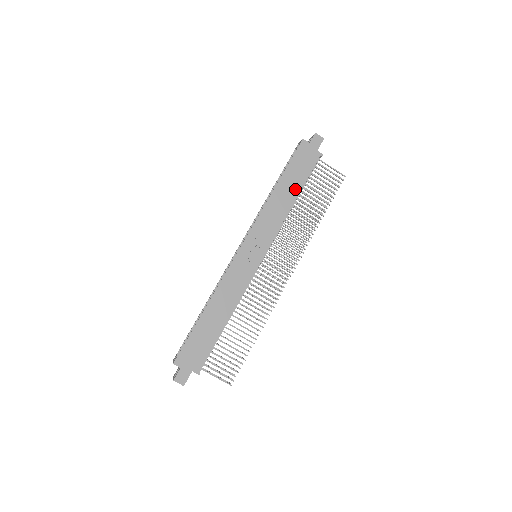
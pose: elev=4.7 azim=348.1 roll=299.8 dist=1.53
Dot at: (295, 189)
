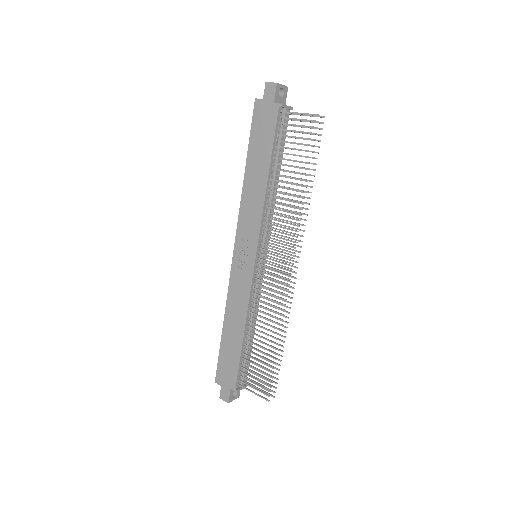
Dot at: (264, 165)
